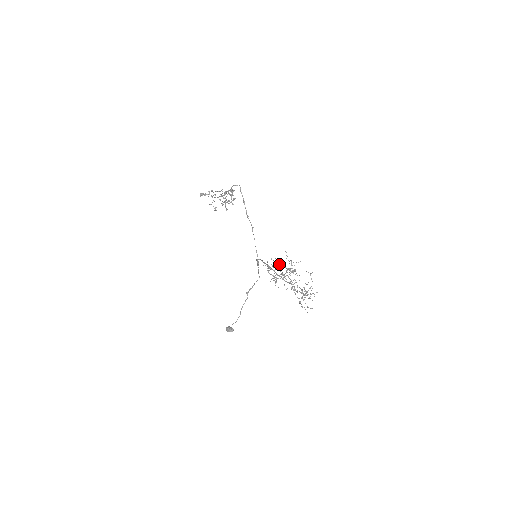
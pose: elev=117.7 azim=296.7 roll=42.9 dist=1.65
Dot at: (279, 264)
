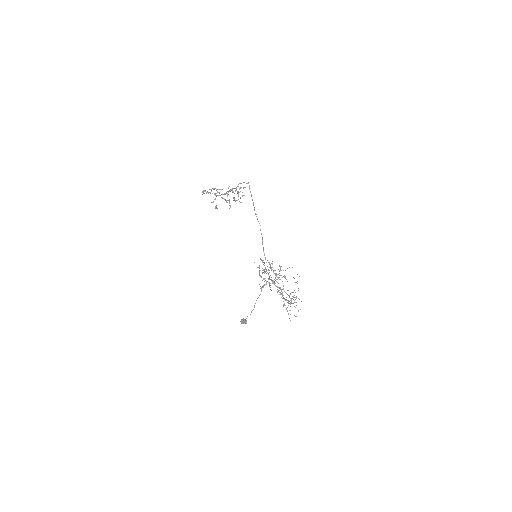
Dot at: occluded
